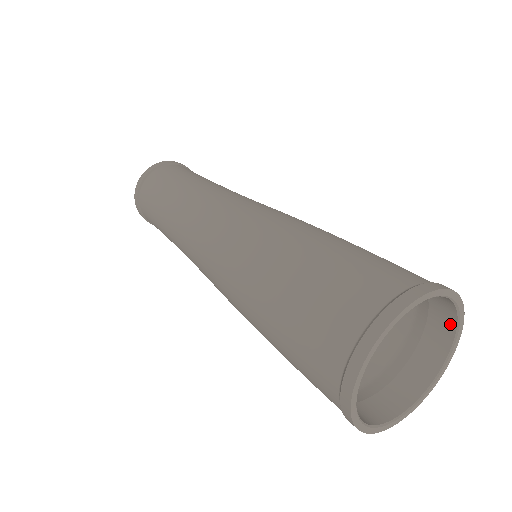
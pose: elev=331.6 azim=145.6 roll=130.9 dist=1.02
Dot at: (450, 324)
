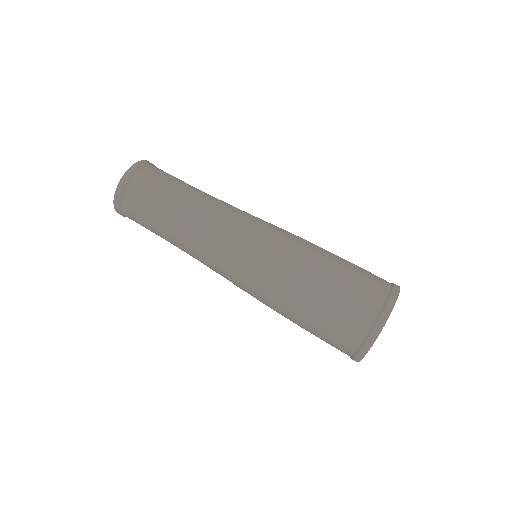
Dot at: occluded
